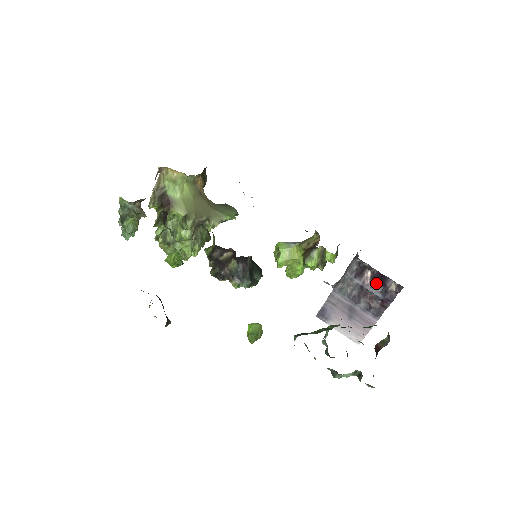
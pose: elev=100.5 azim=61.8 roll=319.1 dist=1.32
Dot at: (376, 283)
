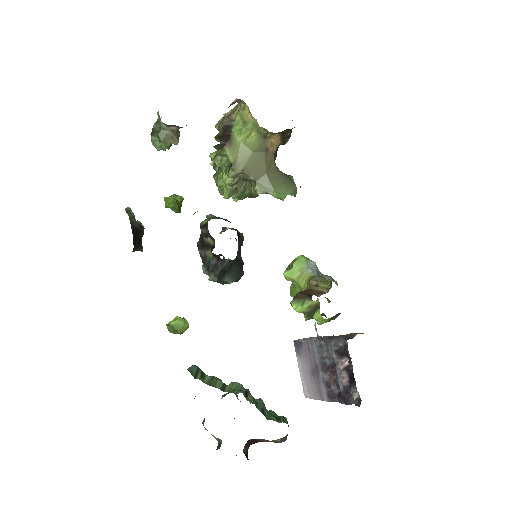
Dot at: (345, 376)
